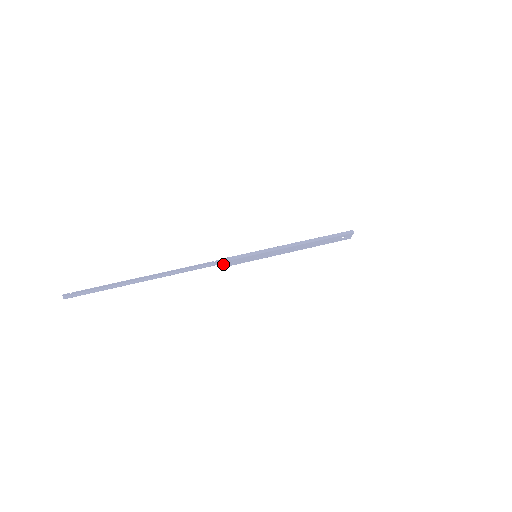
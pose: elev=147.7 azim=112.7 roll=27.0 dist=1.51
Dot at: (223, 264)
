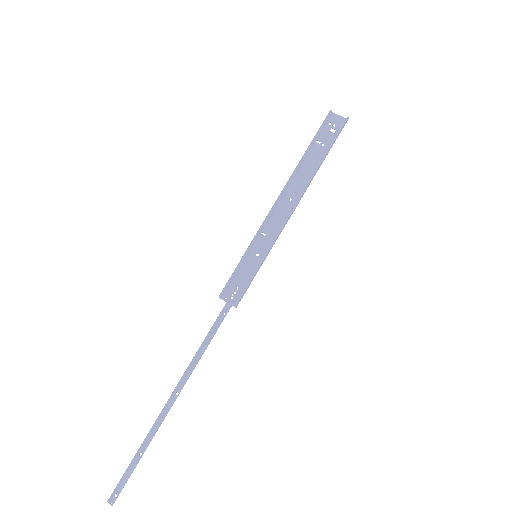
Dot at: (230, 303)
